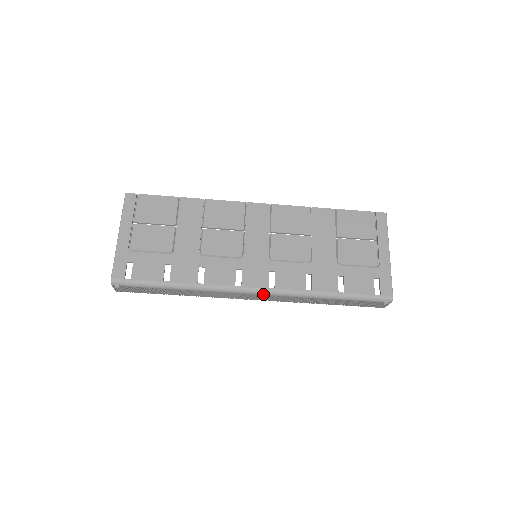
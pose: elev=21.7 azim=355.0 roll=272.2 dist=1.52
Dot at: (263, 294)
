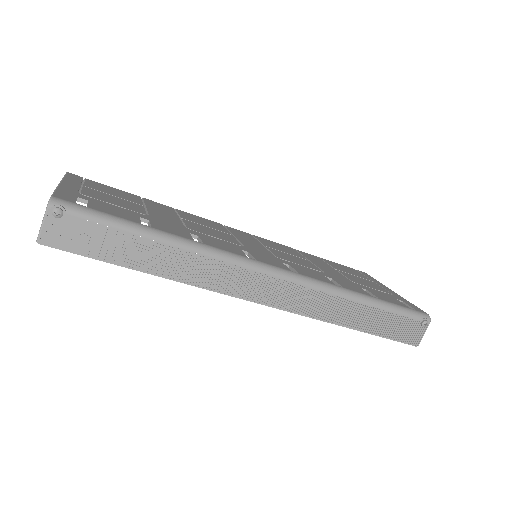
Dot at: (286, 278)
